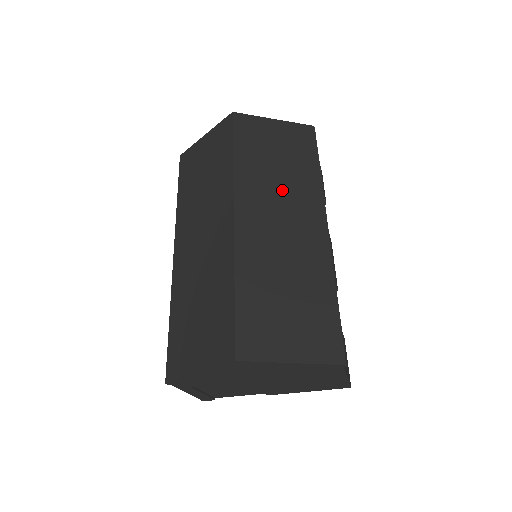
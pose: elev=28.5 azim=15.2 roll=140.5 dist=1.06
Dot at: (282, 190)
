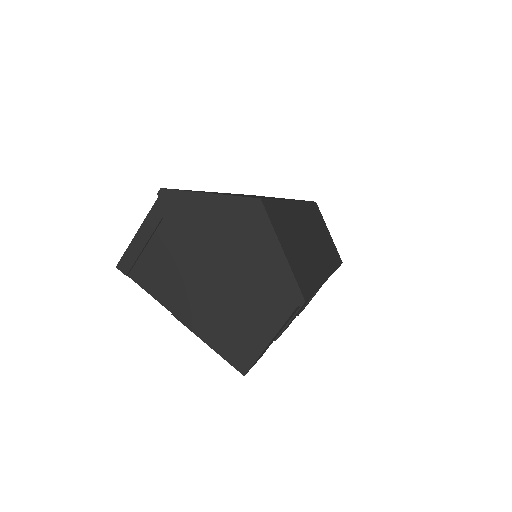
Dot at: (319, 238)
